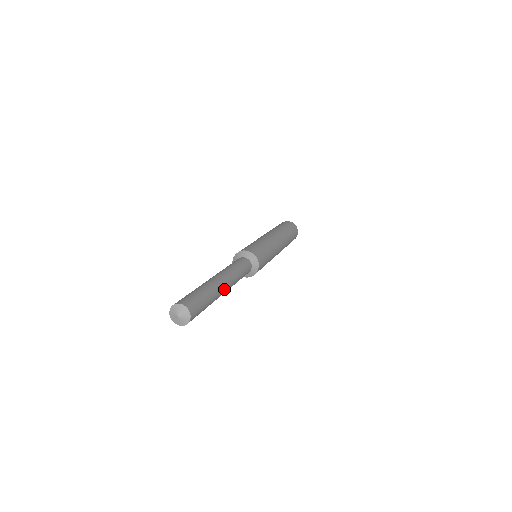
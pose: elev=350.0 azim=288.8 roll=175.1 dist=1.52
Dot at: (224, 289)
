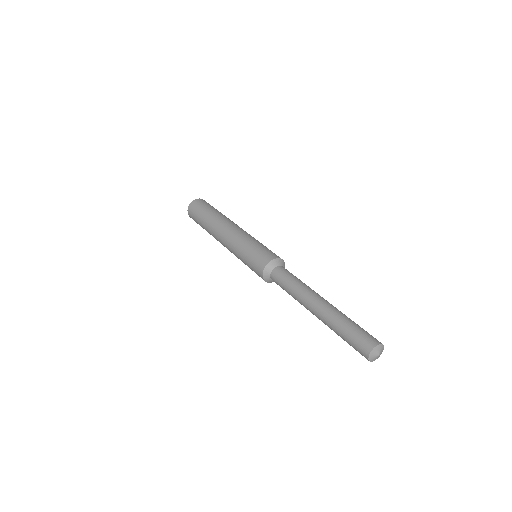
Dot at: occluded
